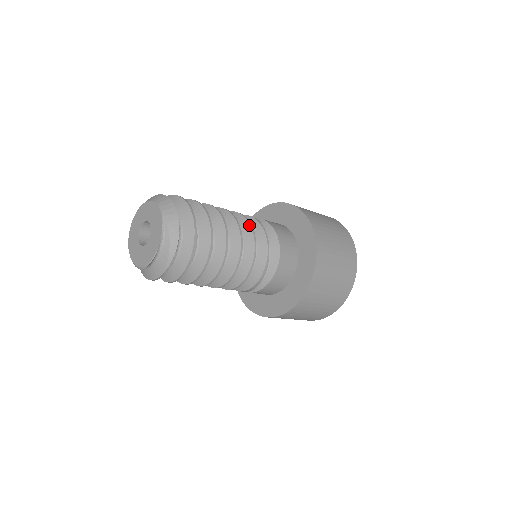
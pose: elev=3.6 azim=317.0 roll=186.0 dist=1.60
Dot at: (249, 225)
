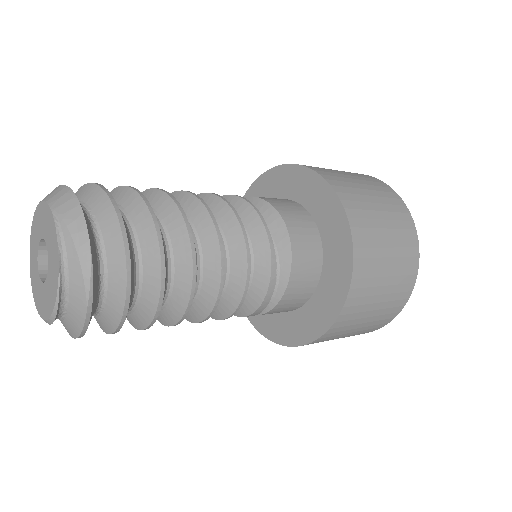
Dot at: (219, 199)
